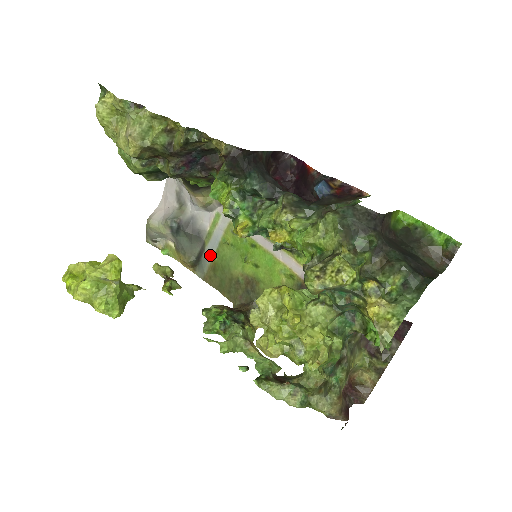
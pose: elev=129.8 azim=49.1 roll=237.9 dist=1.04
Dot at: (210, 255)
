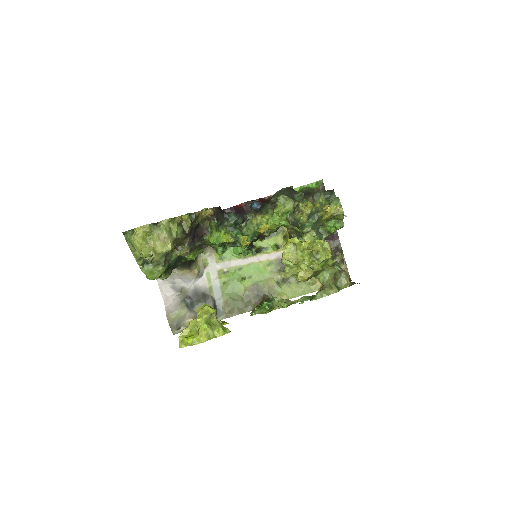
Dot at: (220, 299)
